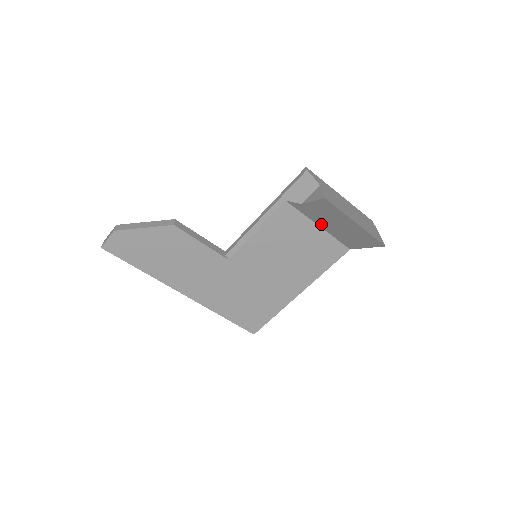
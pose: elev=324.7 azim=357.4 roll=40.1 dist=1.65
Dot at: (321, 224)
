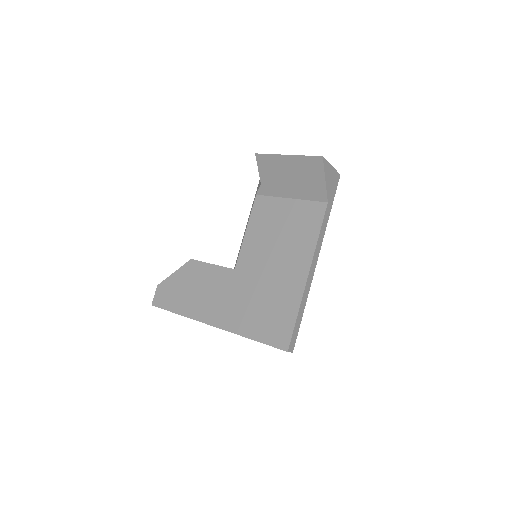
Dot at: (288, 194)
